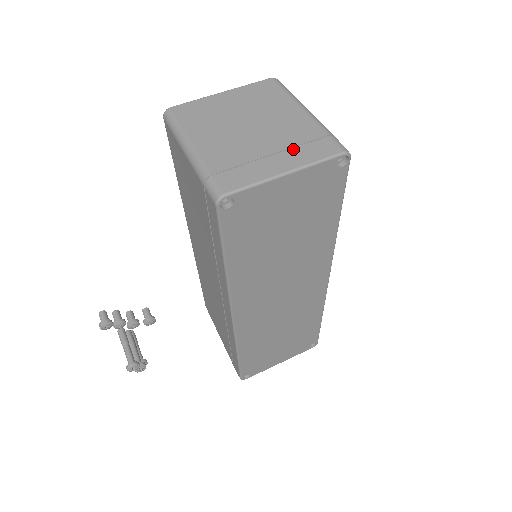
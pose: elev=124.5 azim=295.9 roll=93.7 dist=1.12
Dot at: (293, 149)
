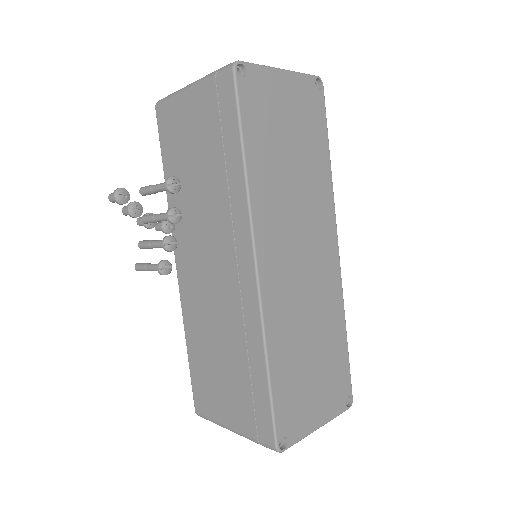
Dot at: occluded
